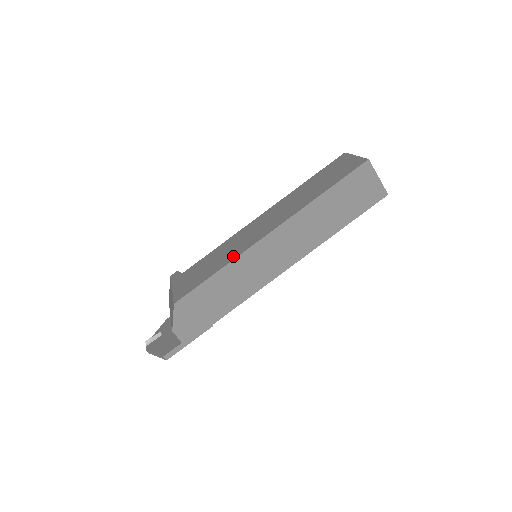
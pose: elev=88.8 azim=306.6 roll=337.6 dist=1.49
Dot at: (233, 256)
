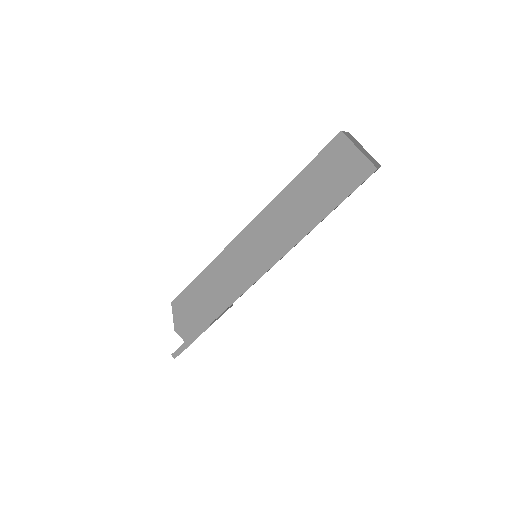
Dot at: occluded
